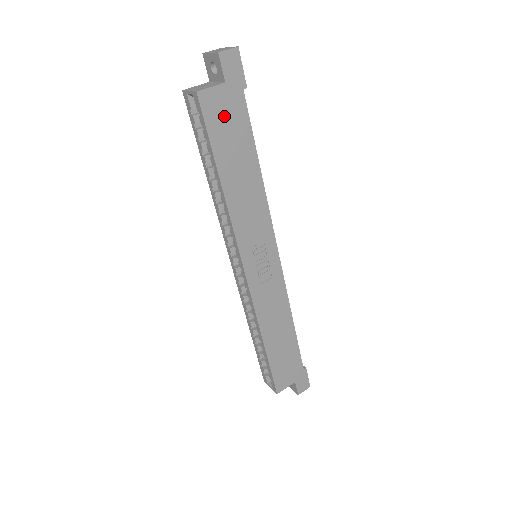
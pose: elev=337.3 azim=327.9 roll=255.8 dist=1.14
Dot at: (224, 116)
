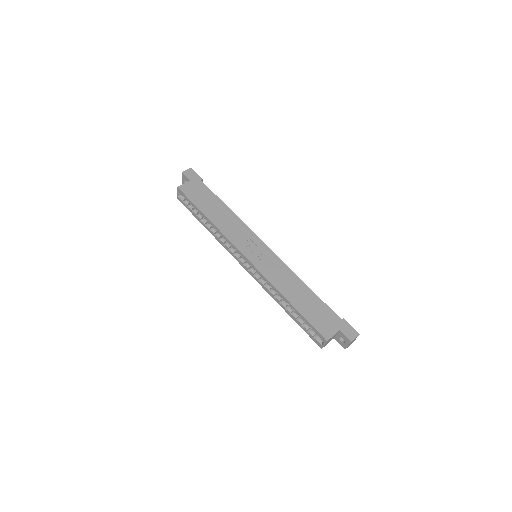
Dot at: (195, 192)
